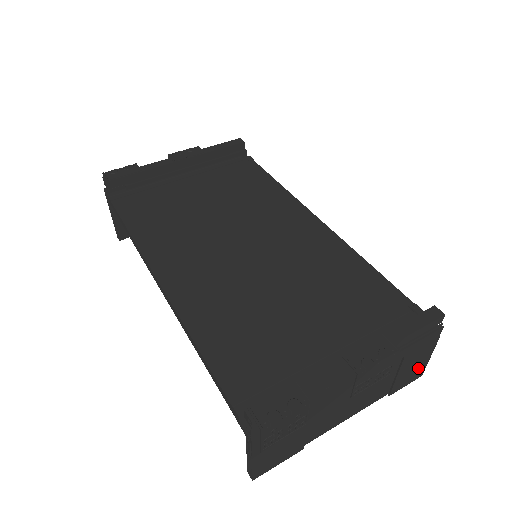
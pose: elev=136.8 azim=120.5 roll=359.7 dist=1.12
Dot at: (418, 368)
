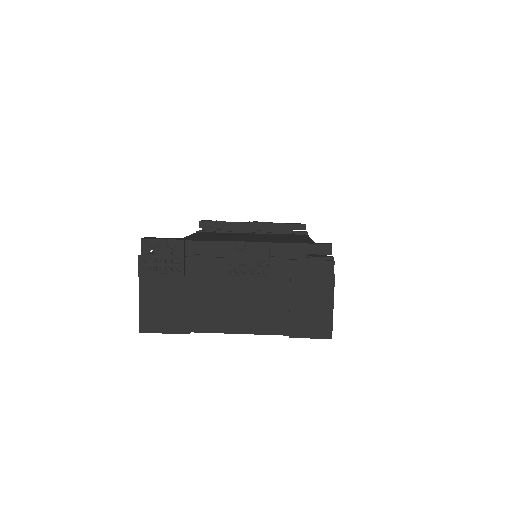
Dot at: (320, 316)
